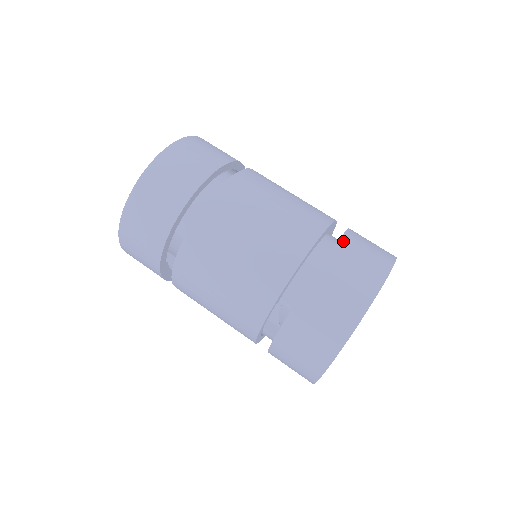
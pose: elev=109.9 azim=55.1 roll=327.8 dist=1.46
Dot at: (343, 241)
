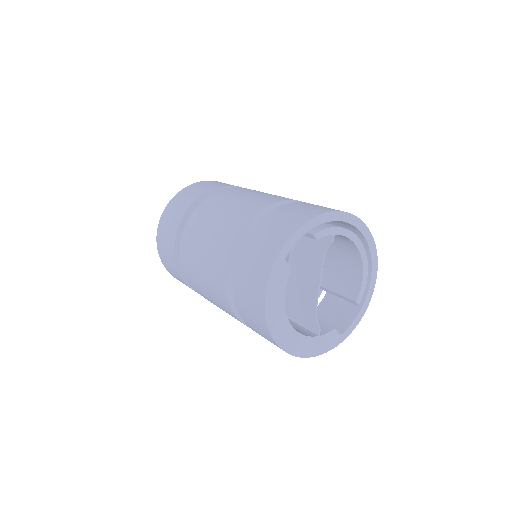
Dot at: occluded
